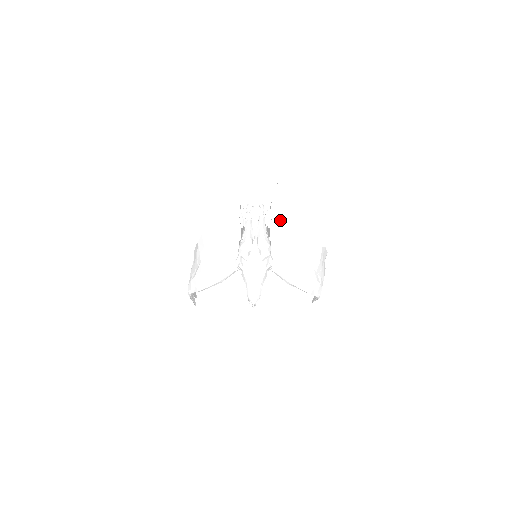
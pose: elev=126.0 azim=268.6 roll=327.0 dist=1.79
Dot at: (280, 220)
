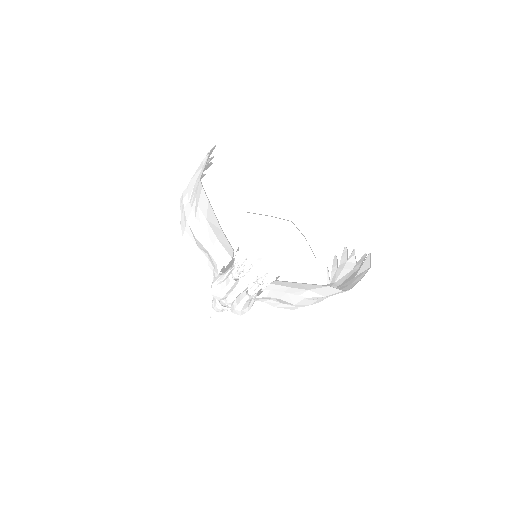
Dot at: (289, 282)
